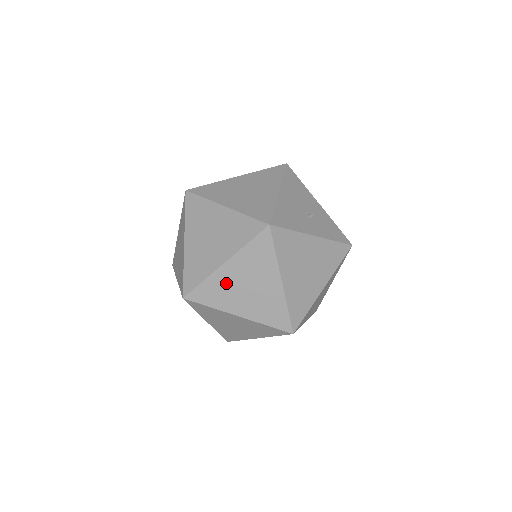
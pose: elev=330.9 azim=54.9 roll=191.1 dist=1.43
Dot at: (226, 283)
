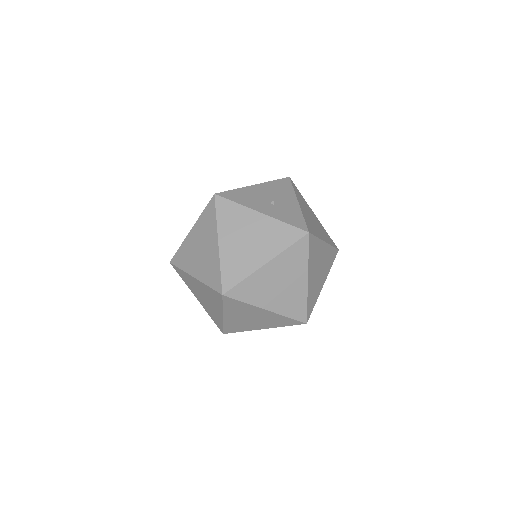
Dot at: (190, 247)
